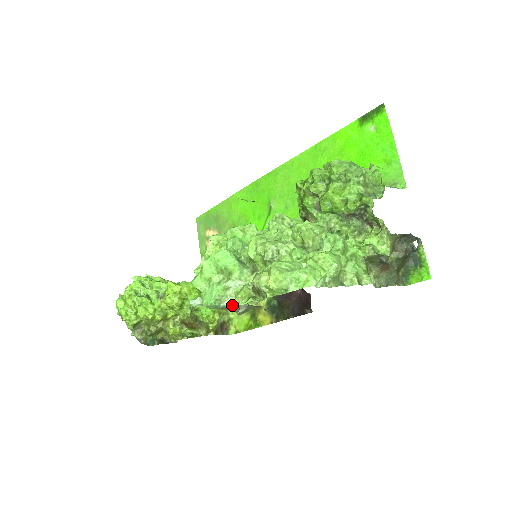
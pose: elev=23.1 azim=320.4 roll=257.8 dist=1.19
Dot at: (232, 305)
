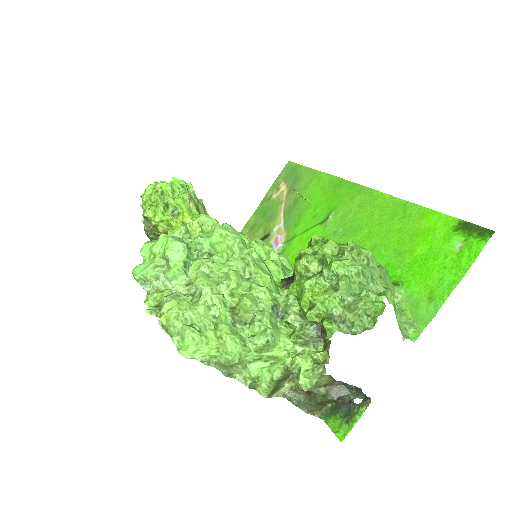
Dot at: occluded
